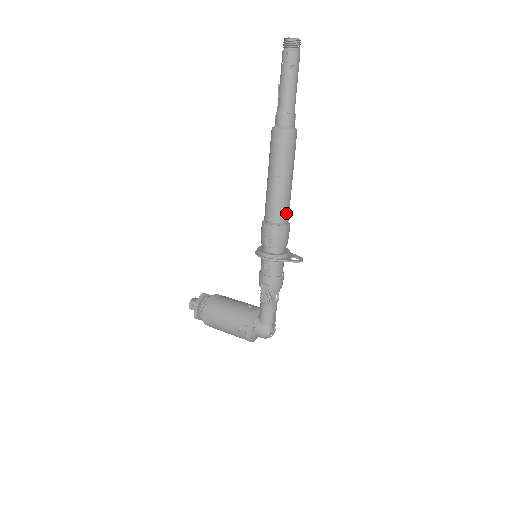
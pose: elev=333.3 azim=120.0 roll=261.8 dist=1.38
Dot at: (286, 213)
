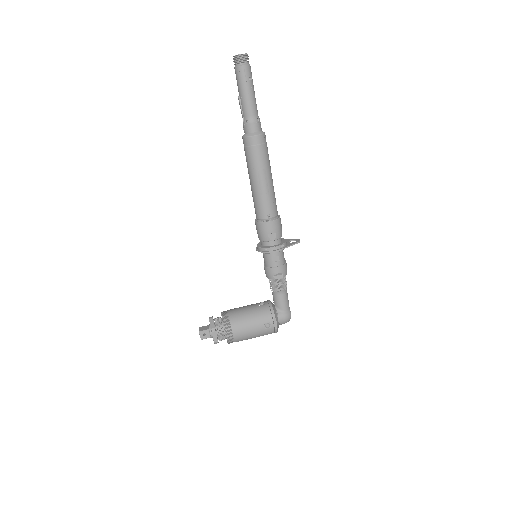
Dot at: (276, 206)
